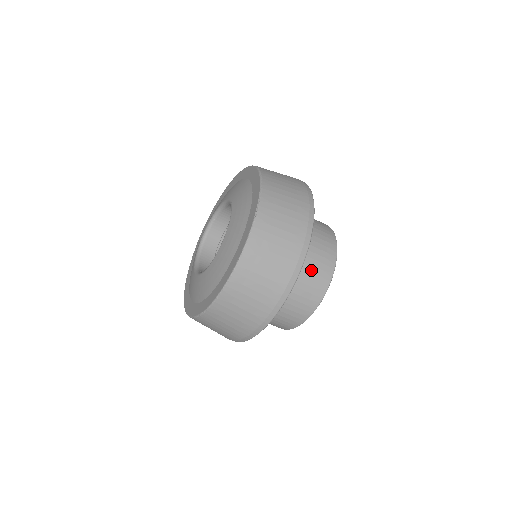
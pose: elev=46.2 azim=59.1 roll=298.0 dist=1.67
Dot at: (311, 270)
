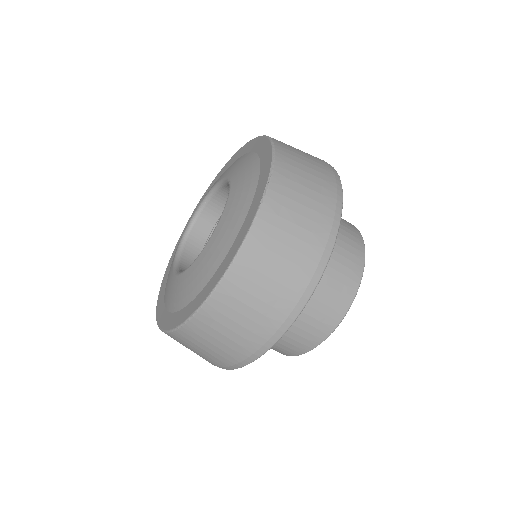
Dot at: (329, 283)
